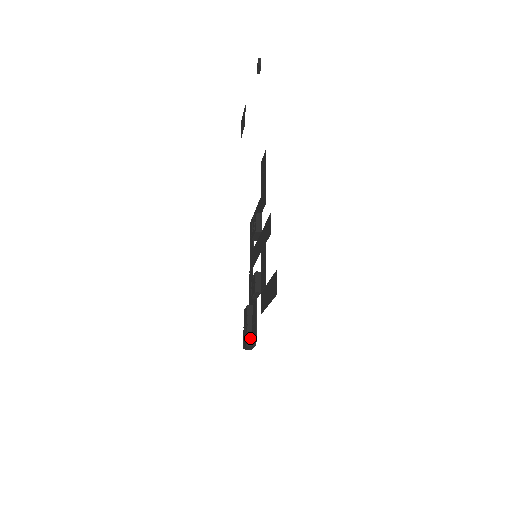
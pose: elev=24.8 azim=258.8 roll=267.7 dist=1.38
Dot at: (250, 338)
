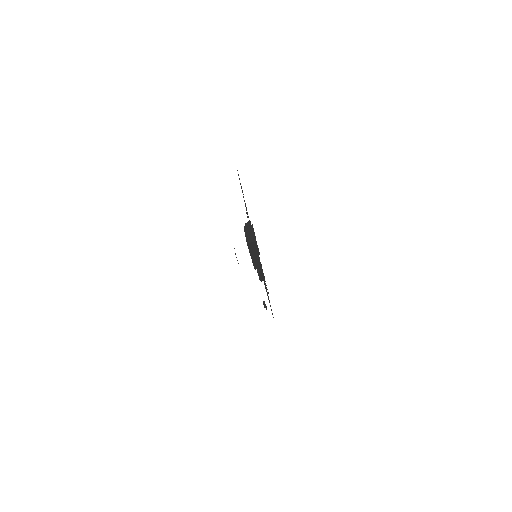
Dot at: occluded
